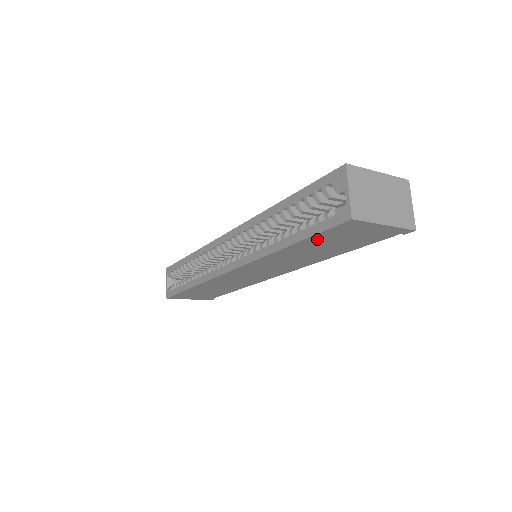
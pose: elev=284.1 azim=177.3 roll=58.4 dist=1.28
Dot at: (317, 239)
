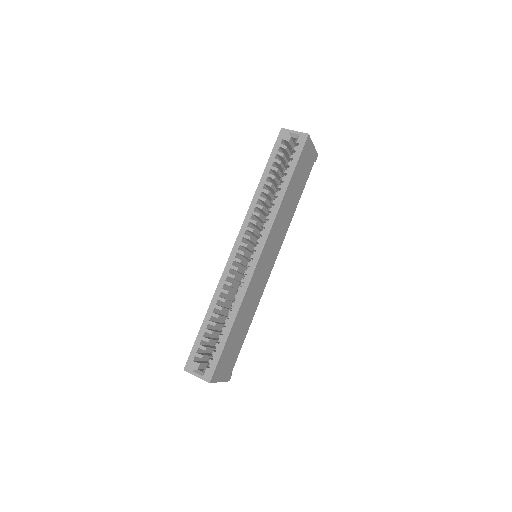
Dot at: (297, 169)
